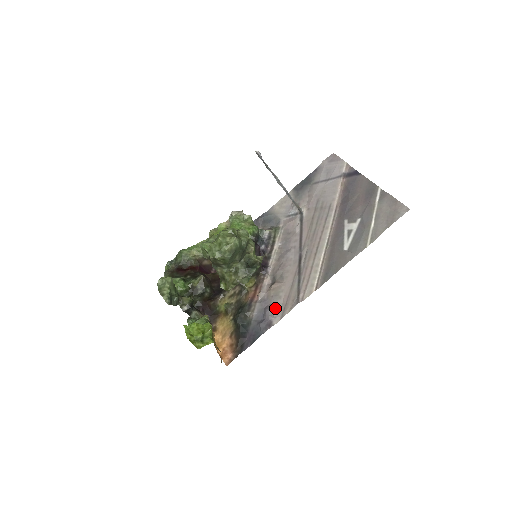
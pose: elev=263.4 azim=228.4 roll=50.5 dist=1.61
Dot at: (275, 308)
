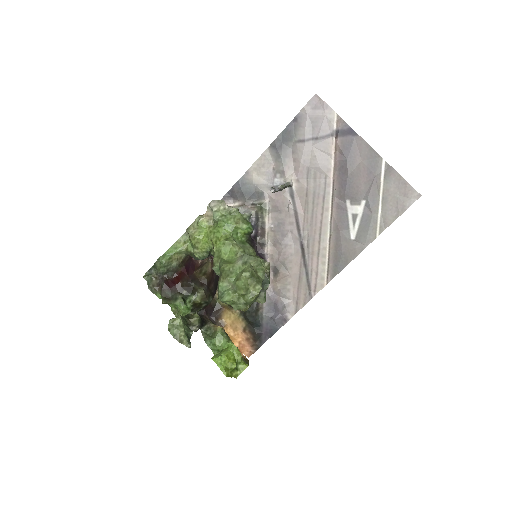
Dot at: (286, 302)
